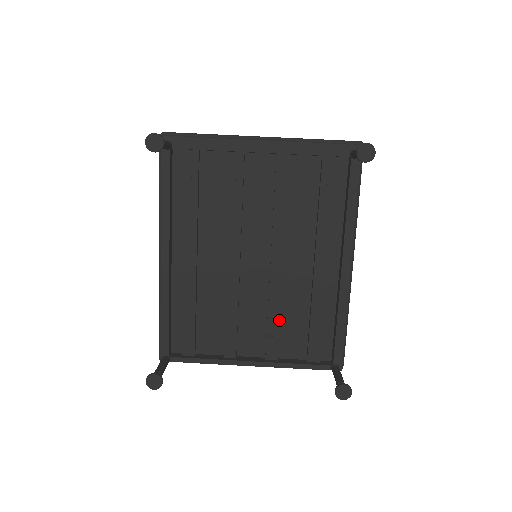
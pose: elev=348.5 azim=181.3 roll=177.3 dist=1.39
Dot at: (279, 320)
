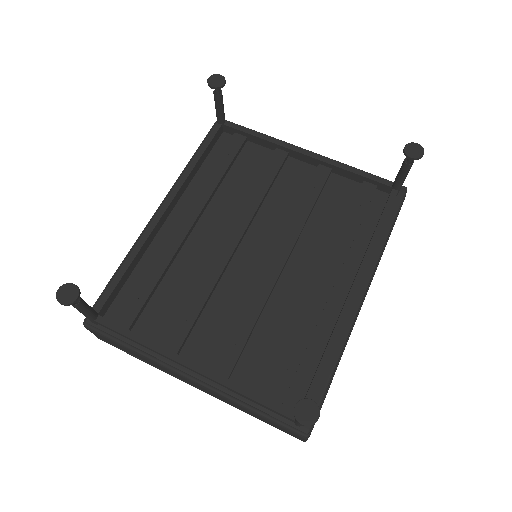
Dot at: (252, 326)
